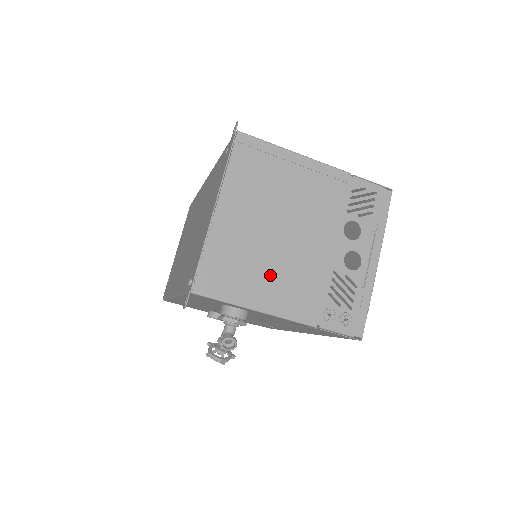
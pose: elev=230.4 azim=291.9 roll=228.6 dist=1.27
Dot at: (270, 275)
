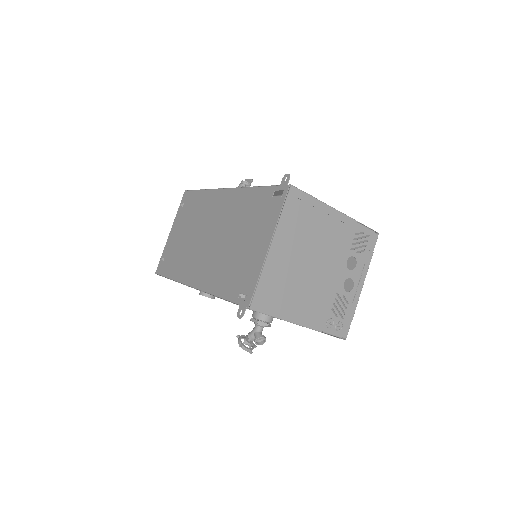
Dot at: (299, 296)
